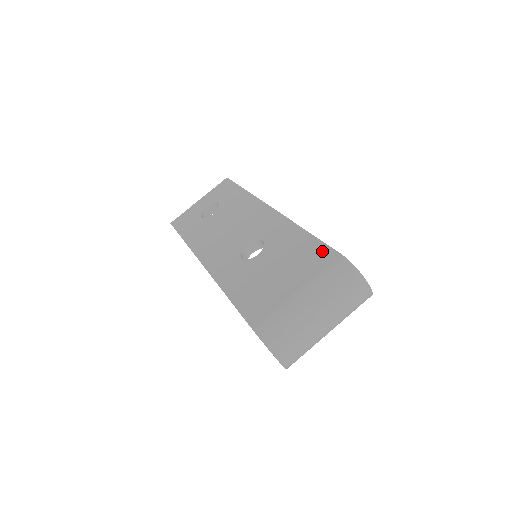
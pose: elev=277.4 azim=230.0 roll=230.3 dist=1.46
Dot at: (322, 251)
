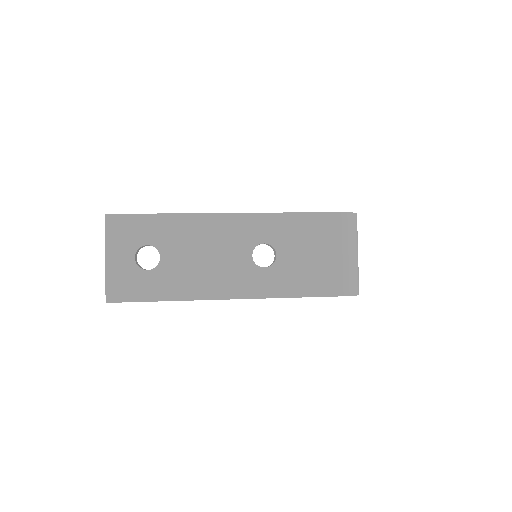
Dot at: (327, 219)
